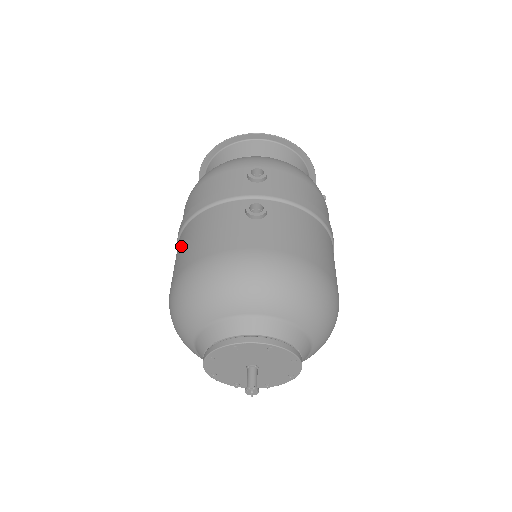
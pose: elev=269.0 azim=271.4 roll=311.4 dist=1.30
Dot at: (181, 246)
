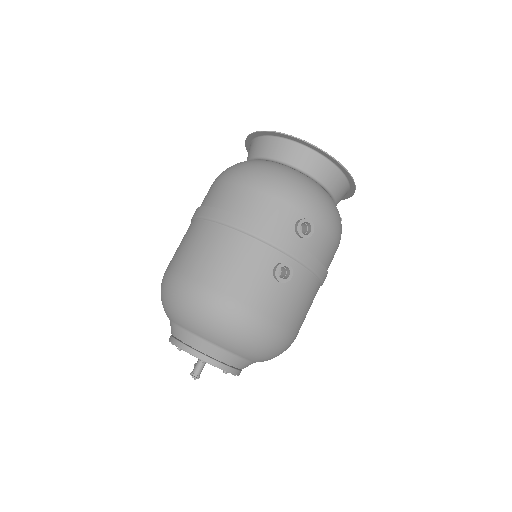
Dot at: (205, 244)
